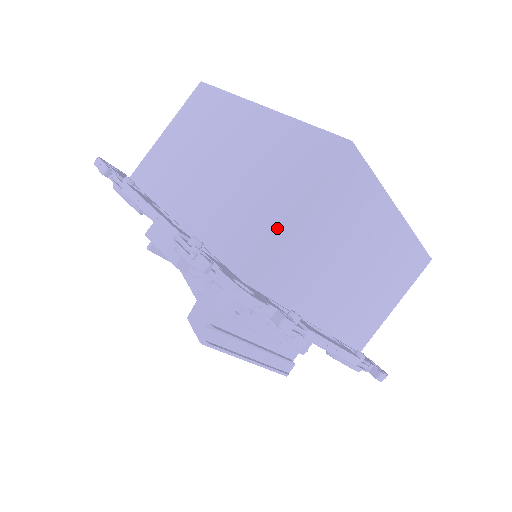
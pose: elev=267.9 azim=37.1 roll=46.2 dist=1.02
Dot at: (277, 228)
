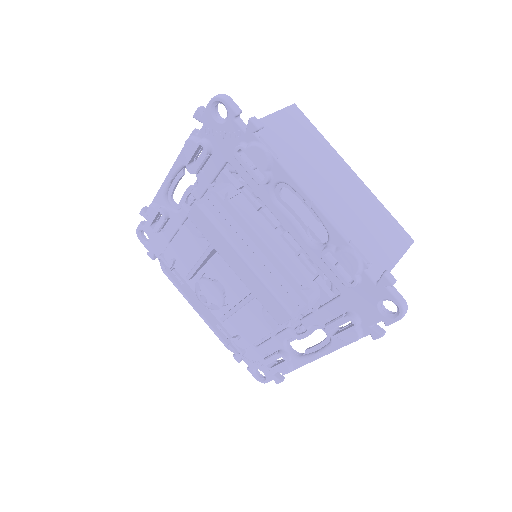
Dot at: occluded
